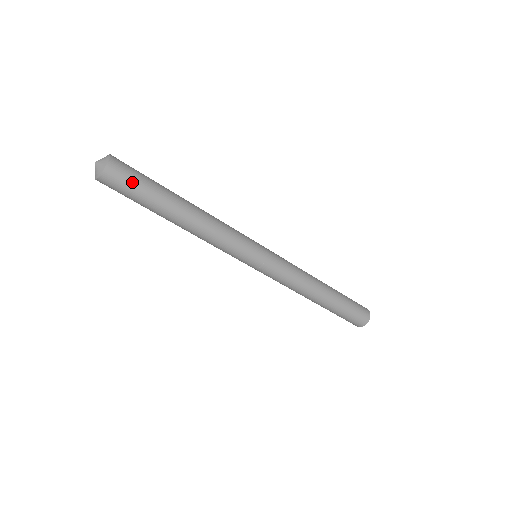
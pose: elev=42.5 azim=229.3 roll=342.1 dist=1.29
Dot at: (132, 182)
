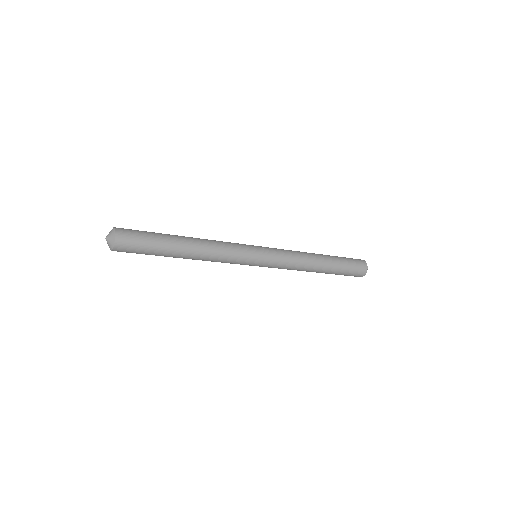
Dot at: (138, 247)
